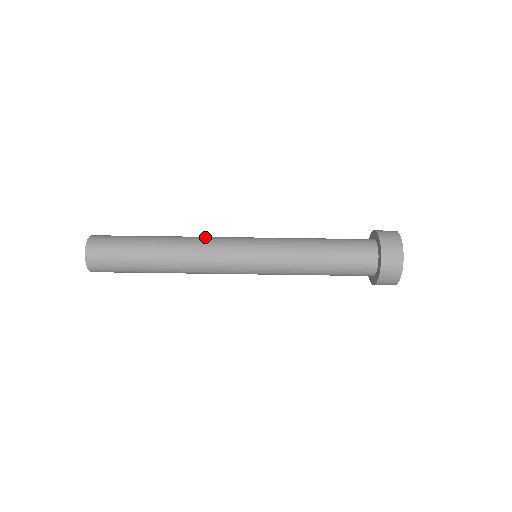
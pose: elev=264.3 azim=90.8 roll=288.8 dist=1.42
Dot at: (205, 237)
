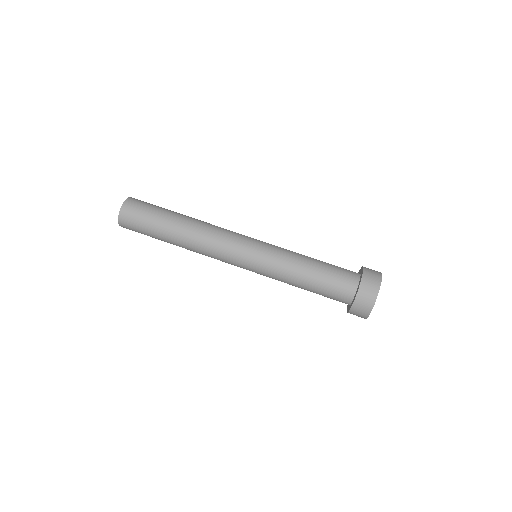
Dot at: (217, 230)
